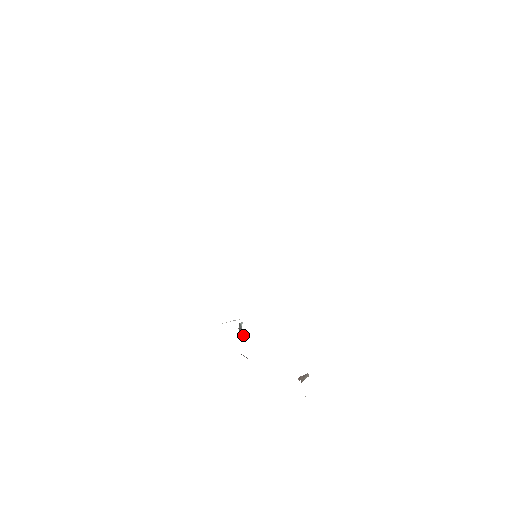
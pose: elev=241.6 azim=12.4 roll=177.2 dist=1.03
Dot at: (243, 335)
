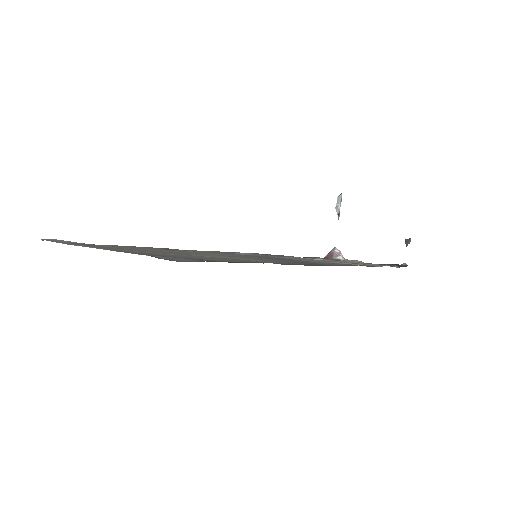
Dot at: occluded
